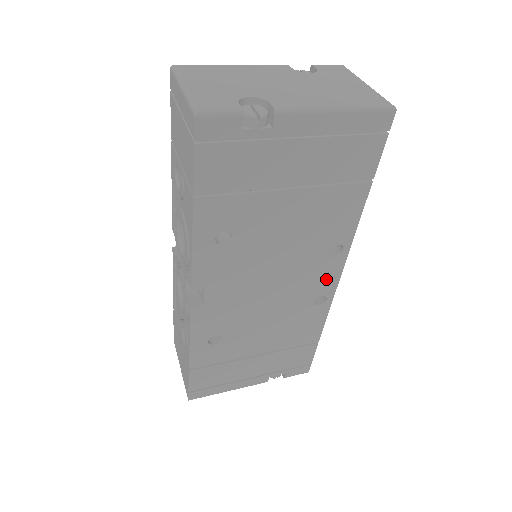
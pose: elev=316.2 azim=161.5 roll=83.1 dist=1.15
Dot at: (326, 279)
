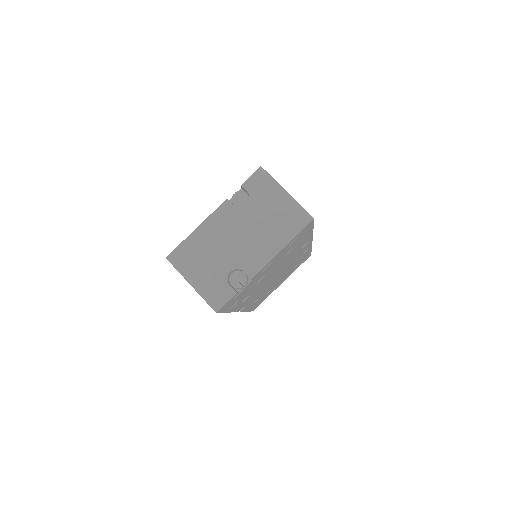
Dot at: (304, 249)
